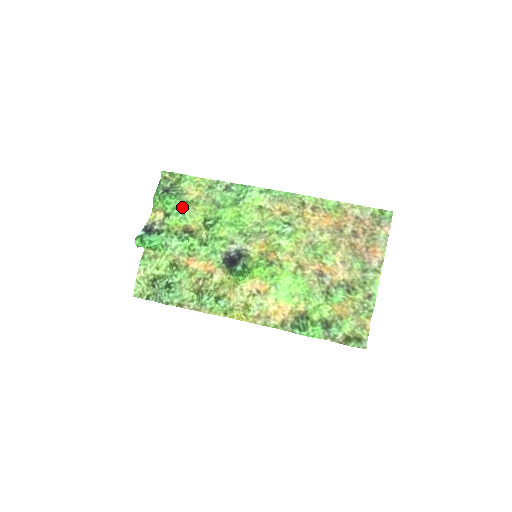
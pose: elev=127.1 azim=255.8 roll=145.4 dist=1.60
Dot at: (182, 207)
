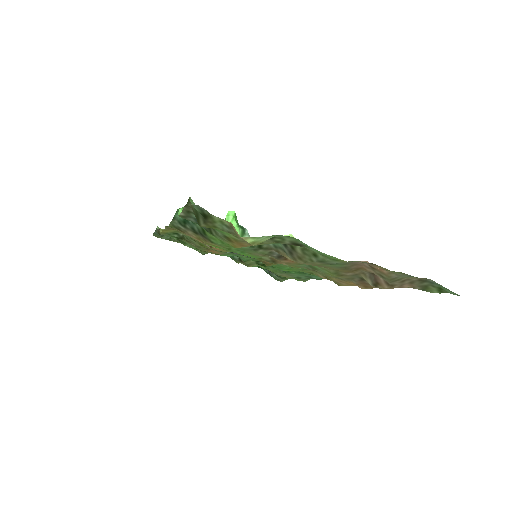
Dot at: occluded
